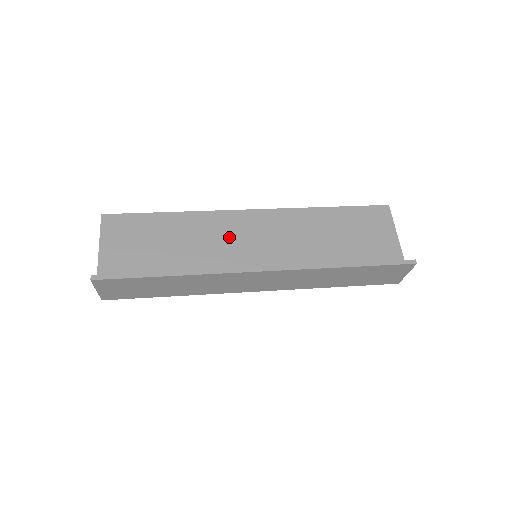
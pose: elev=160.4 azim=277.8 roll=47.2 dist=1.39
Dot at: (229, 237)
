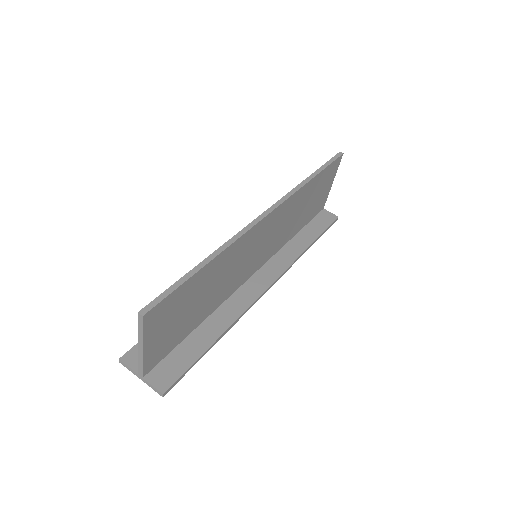
Dot at: (246, 255)
